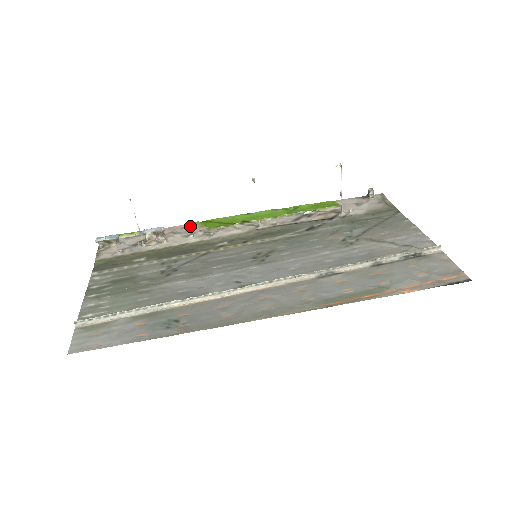
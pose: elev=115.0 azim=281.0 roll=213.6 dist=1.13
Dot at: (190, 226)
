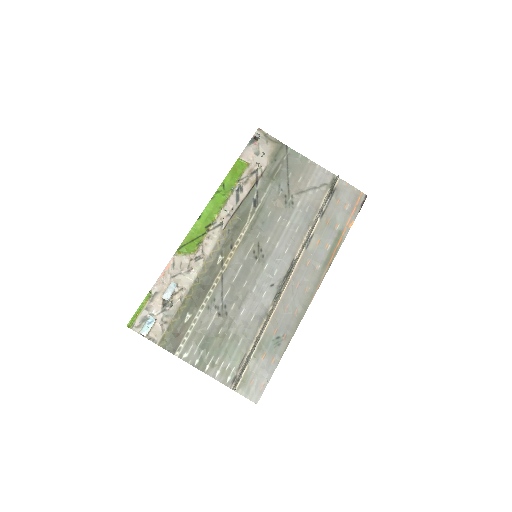
Dot at: (176, 261)
